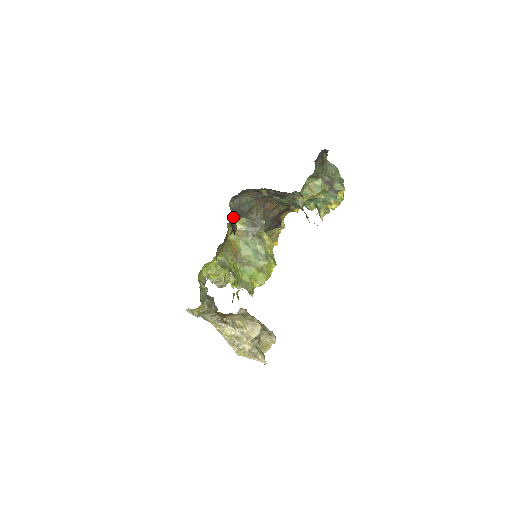
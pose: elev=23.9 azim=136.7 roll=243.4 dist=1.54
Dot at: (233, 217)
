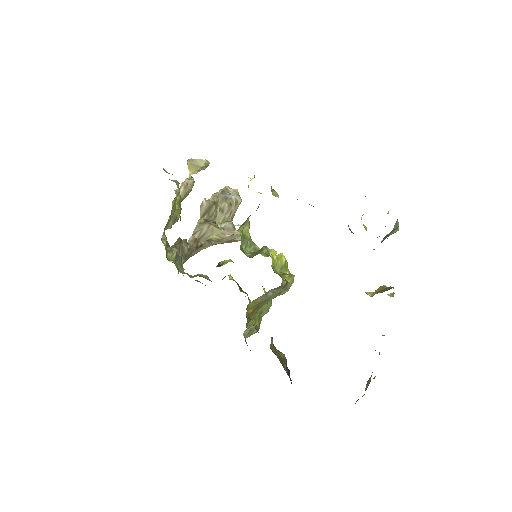
Dot at: occluded
